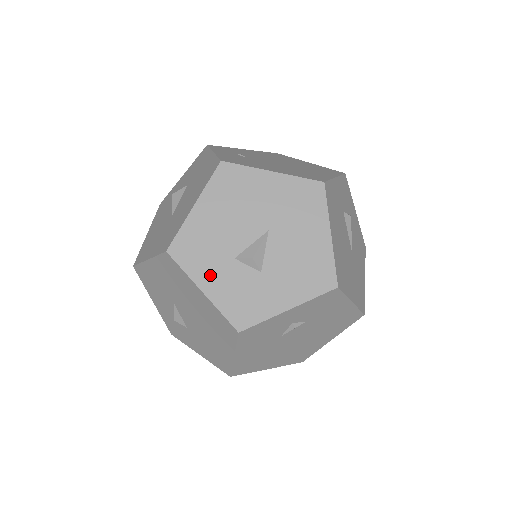
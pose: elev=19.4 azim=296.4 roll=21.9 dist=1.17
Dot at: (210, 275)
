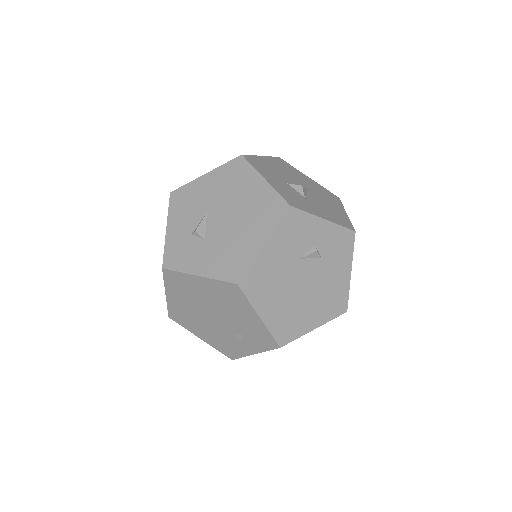
Dot at: (271, 178)
